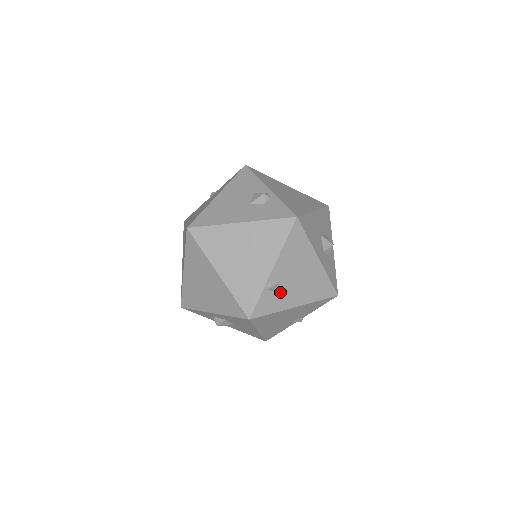
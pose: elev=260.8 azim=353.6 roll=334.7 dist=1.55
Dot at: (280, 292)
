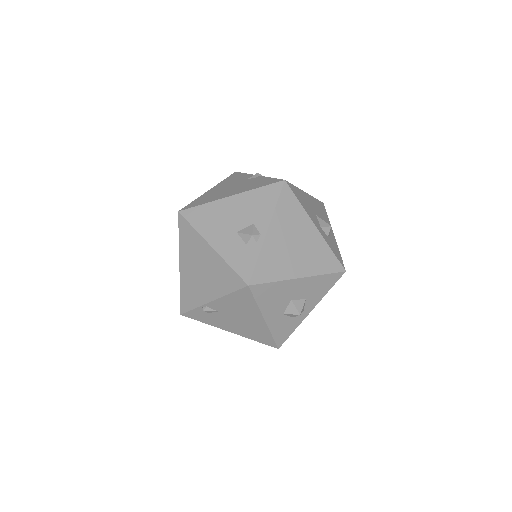
Dot at: (215, 317)
